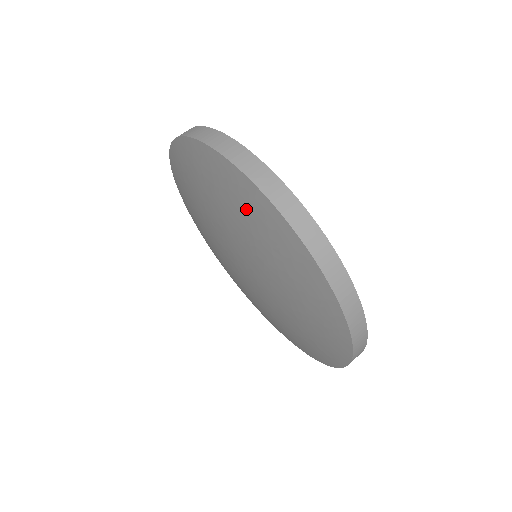
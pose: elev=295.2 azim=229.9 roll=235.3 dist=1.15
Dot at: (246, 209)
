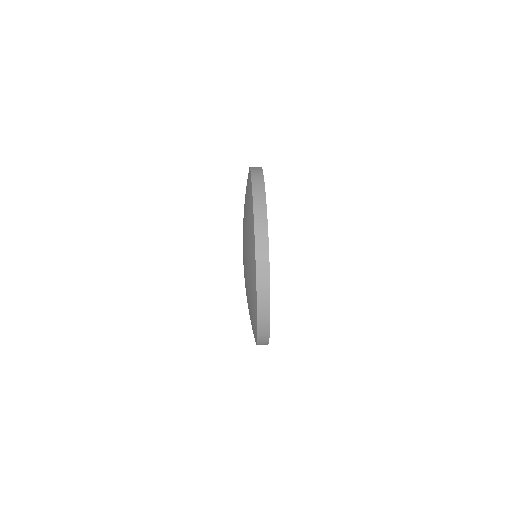
Dot at: (249, 244)
